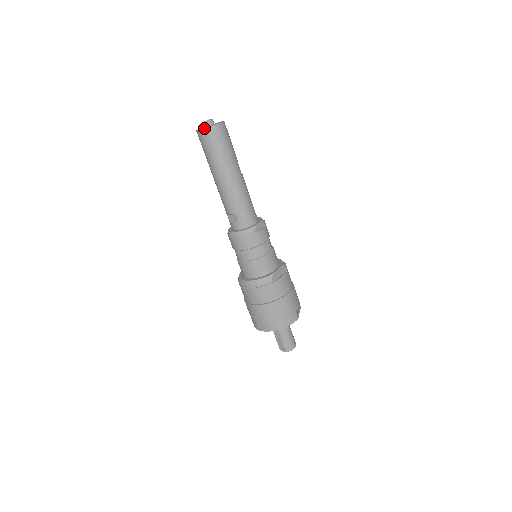
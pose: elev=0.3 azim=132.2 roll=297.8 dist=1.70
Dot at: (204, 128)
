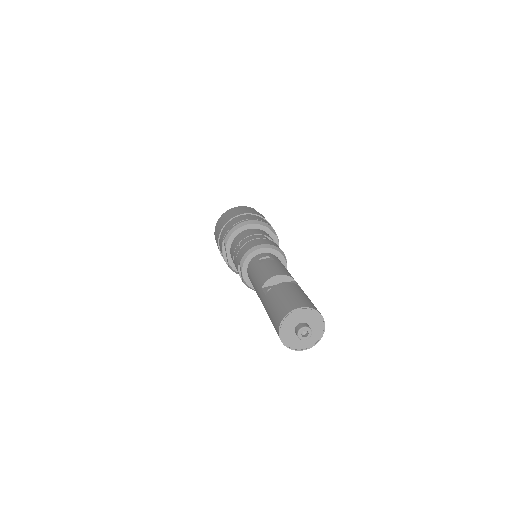
Dot at: occluded
